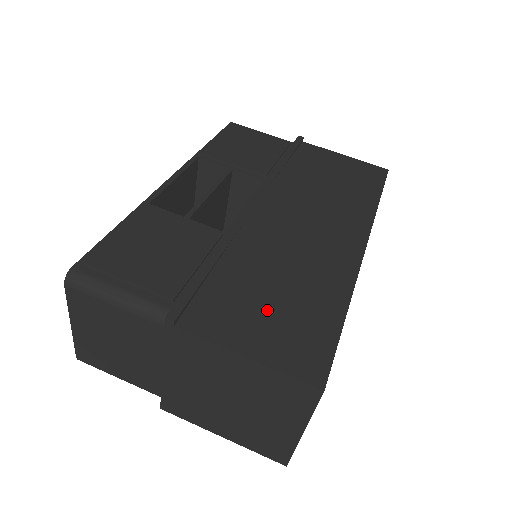
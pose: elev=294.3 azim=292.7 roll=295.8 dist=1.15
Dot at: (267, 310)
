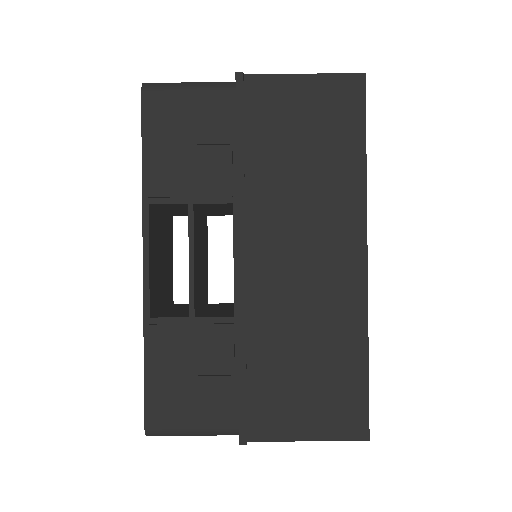
Dot at: (306, 393)
